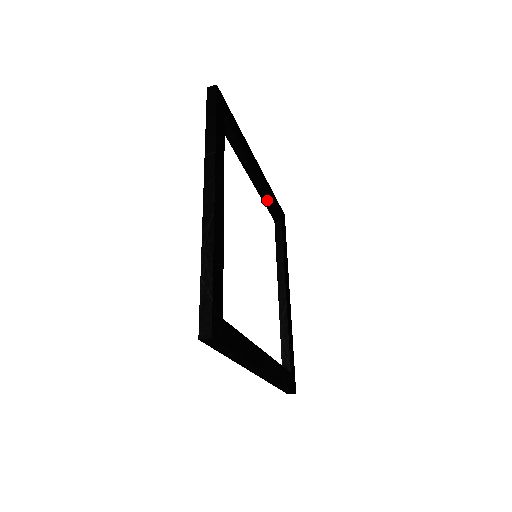
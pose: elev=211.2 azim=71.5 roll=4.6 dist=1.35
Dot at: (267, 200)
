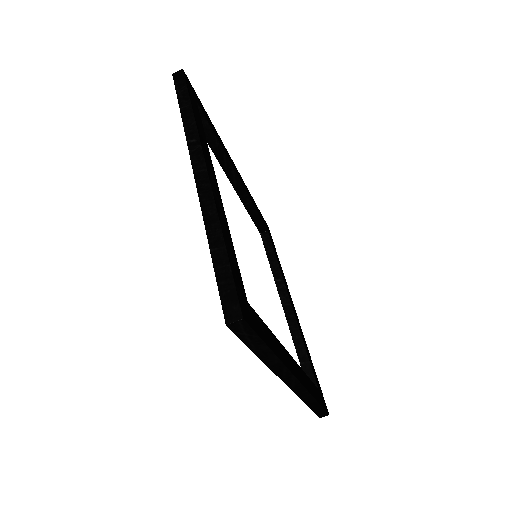
Dot at: (299, 344)
